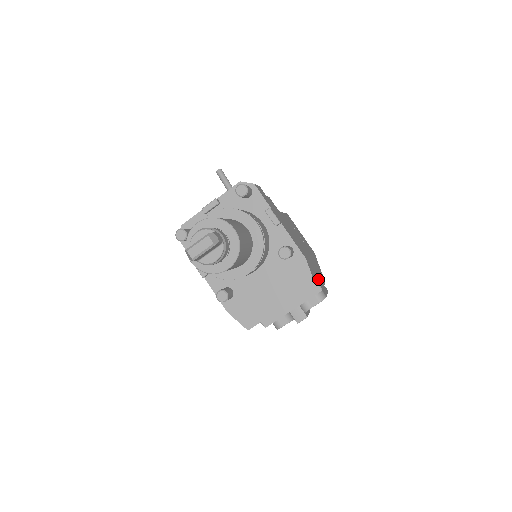
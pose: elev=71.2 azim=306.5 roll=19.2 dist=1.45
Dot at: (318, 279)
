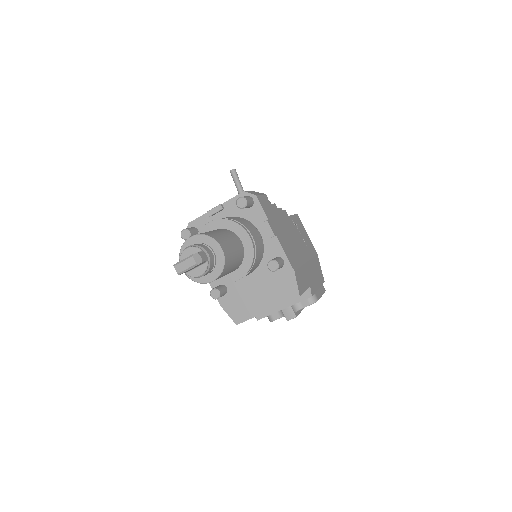
Dot at: (310, 285)
